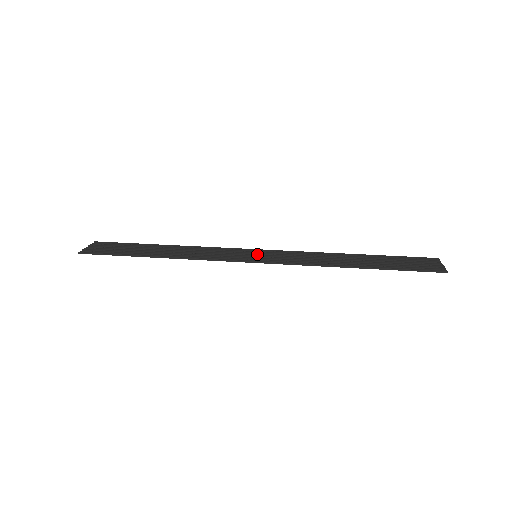
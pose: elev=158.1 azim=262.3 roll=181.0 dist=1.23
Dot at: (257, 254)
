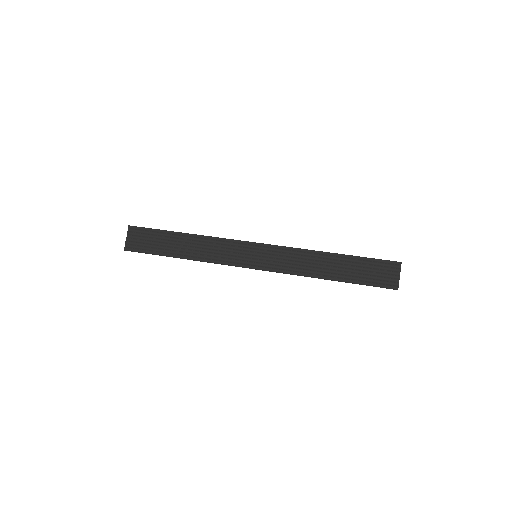
Dot at: (257, 253)
